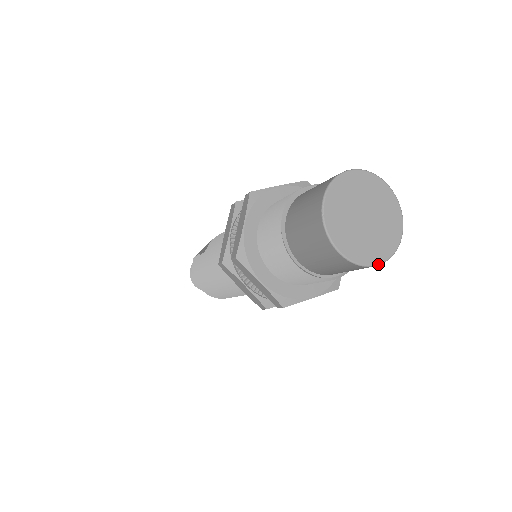
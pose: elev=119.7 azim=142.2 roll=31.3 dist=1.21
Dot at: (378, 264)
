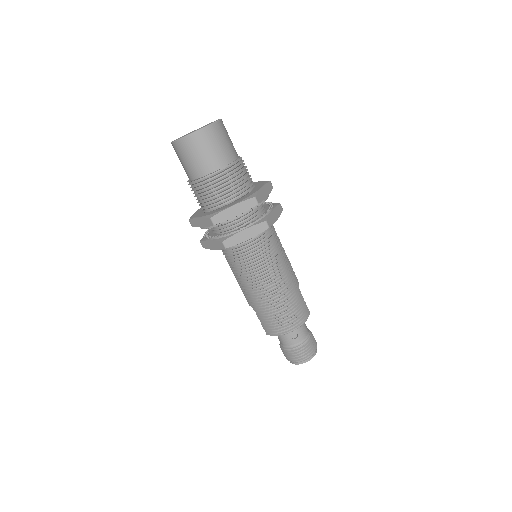
Dot at: (217, 120)
